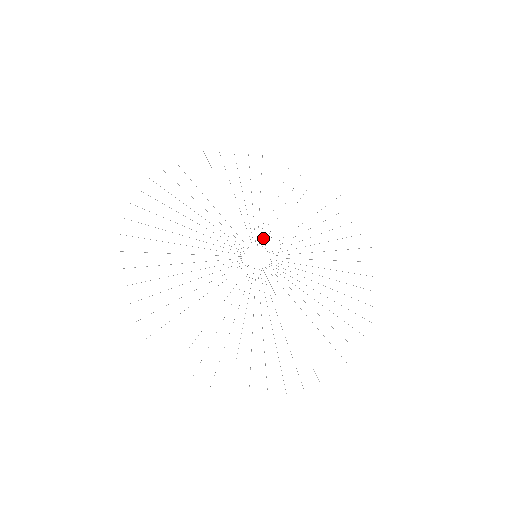
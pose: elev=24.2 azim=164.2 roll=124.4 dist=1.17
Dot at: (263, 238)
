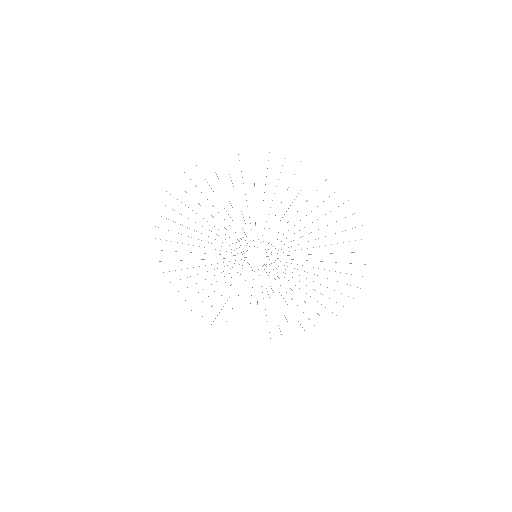
Dot at: occluded
